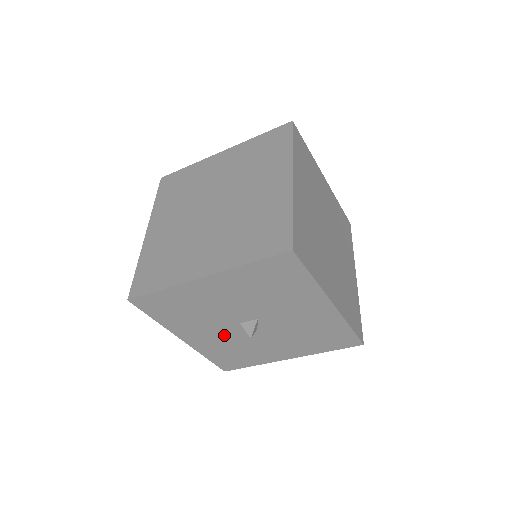
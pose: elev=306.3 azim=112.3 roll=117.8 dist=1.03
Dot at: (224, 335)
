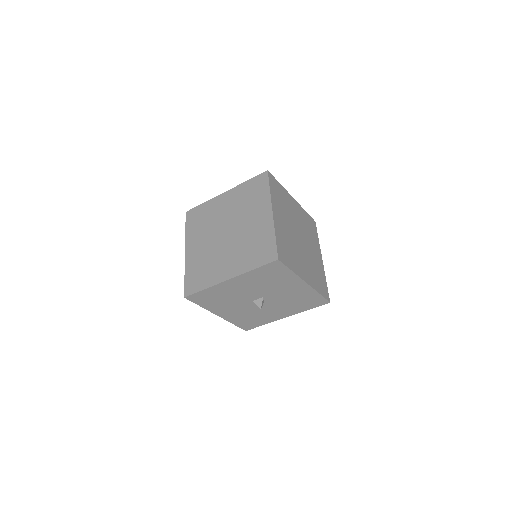
Dot at: (244, 309)
